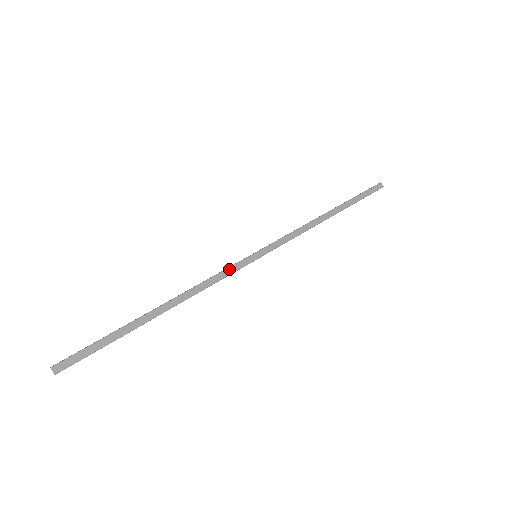
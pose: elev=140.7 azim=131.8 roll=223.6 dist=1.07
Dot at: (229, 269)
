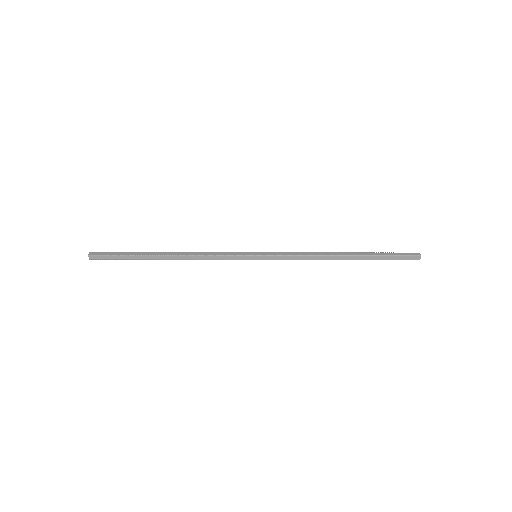
Dot at: (228, 253)
